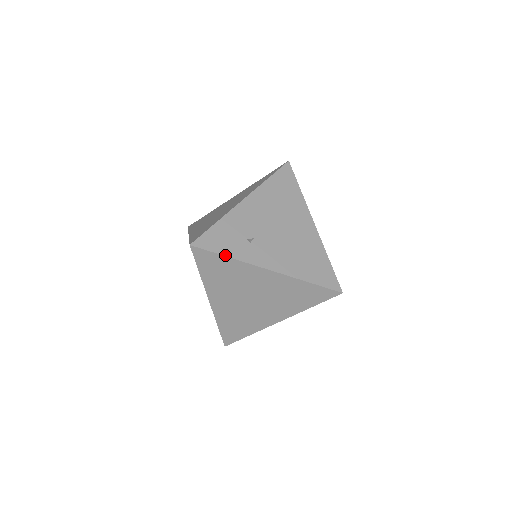
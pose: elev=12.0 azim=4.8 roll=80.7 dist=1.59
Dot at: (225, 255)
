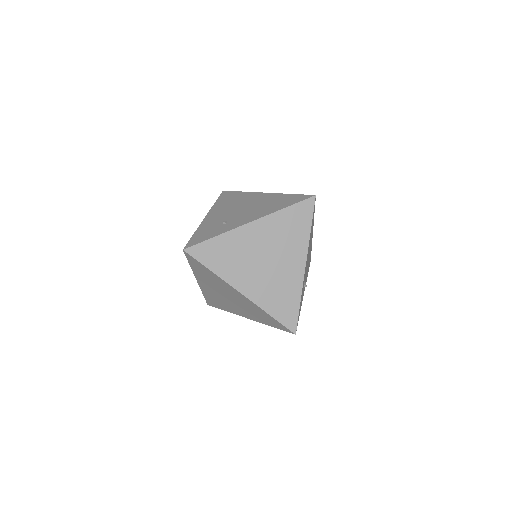
Dot at: (212, 237)
